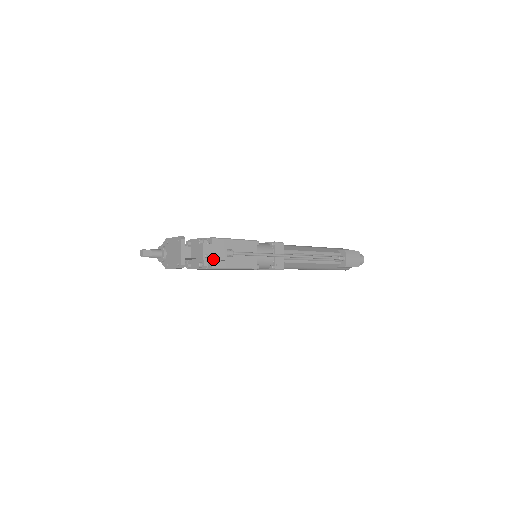
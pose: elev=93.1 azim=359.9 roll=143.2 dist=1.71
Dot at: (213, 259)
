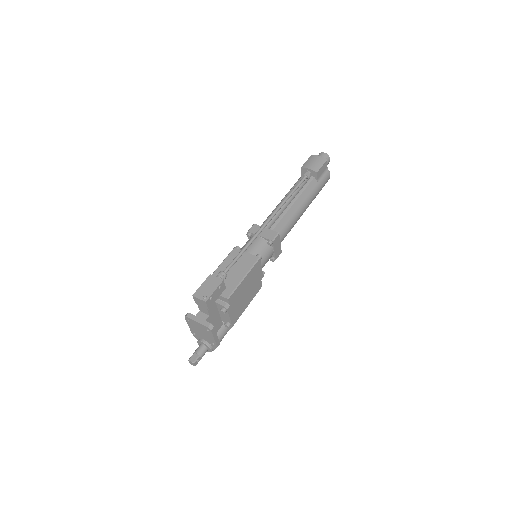
Dot at: (213, 292)
